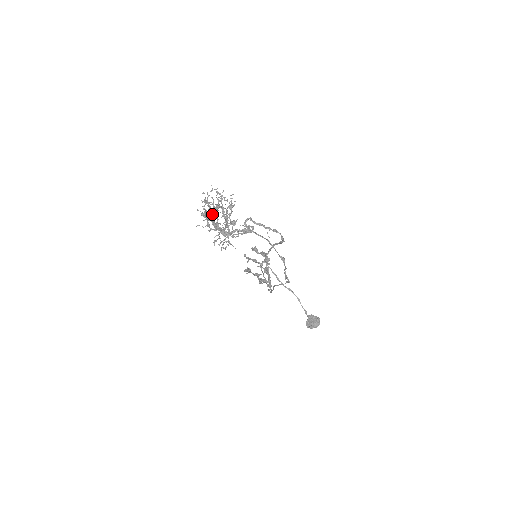
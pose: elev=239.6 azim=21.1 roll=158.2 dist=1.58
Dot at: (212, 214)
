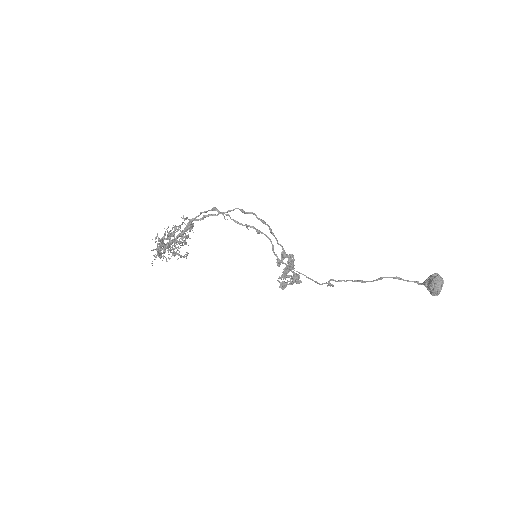
Dot at: (176, 252)
